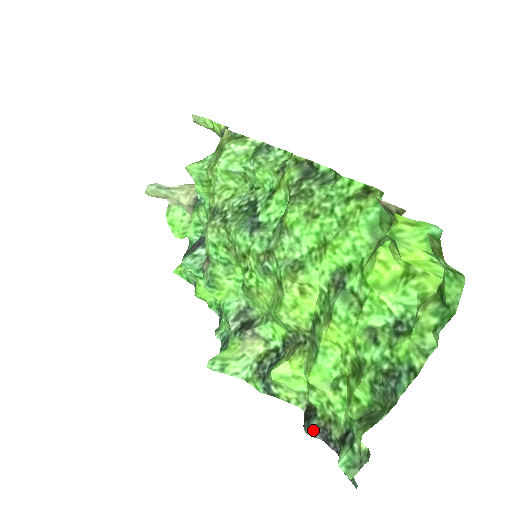
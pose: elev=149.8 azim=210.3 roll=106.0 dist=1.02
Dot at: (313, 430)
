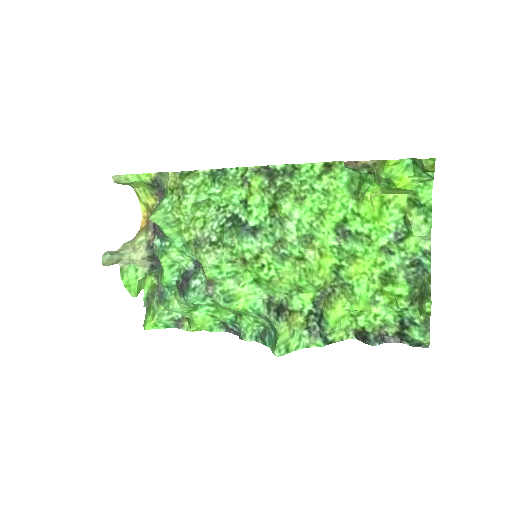
Dot at: (376, 341)
